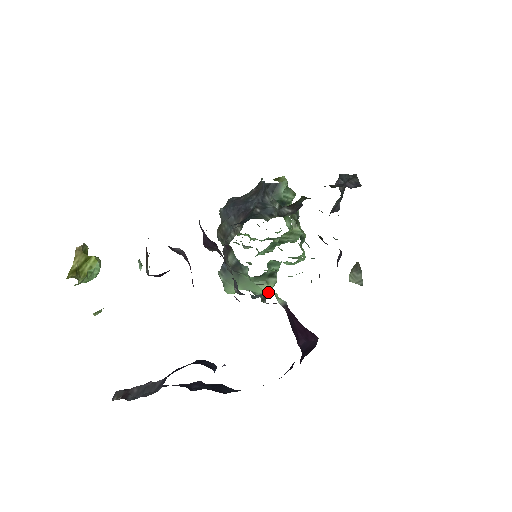
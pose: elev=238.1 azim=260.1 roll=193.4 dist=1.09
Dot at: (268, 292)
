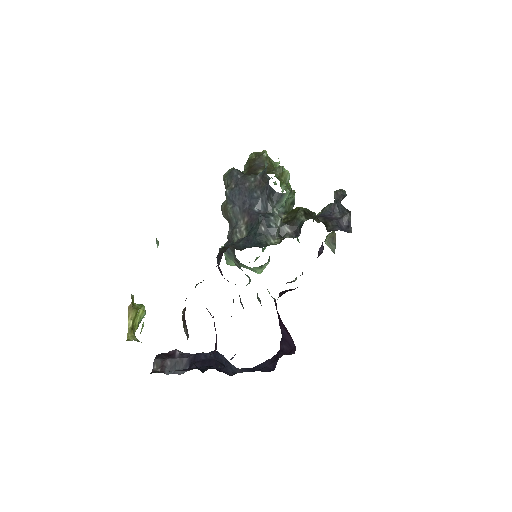
Dot at: occluded
